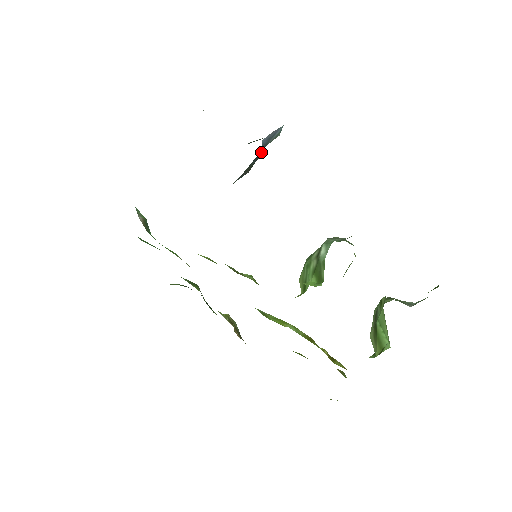
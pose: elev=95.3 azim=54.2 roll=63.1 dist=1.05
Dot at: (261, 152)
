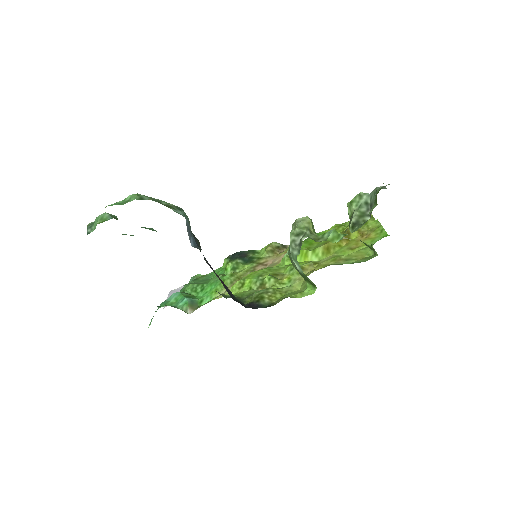
Dot at: (194, 238)
